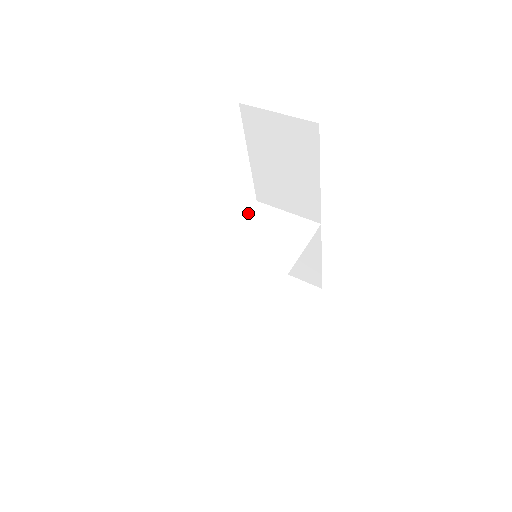
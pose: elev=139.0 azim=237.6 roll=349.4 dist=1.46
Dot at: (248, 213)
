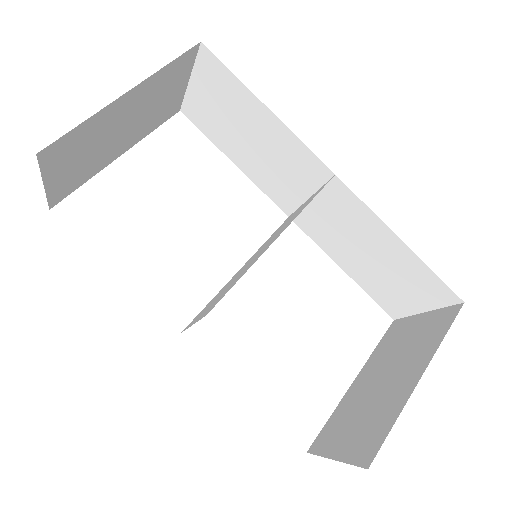
Dot at: (275, 231)
